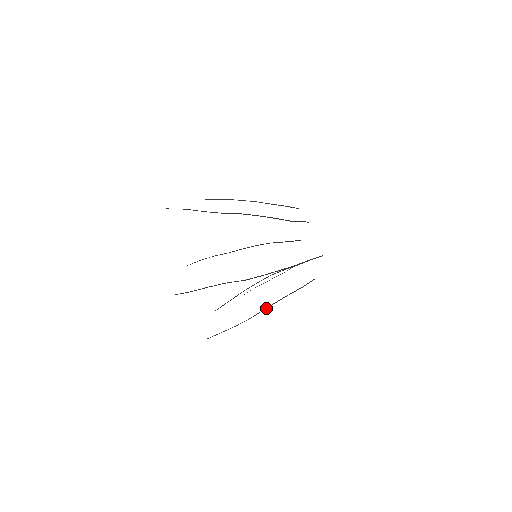
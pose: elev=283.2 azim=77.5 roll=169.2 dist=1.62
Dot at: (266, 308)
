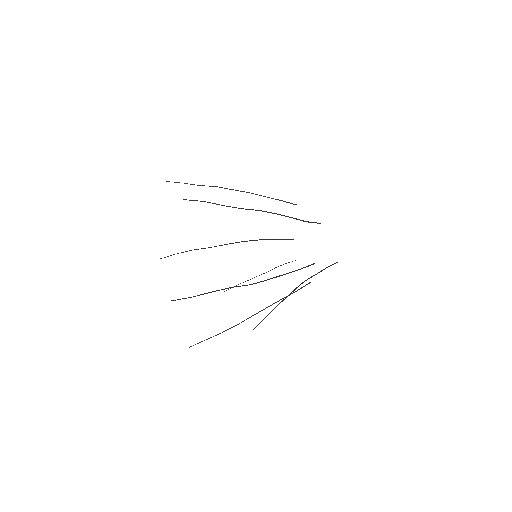
Dot at: (257, 313)
